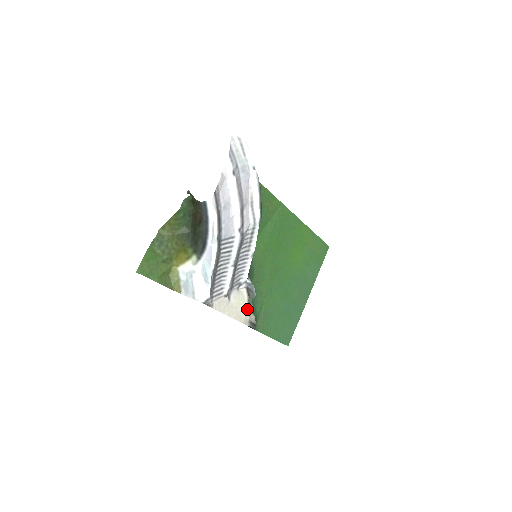
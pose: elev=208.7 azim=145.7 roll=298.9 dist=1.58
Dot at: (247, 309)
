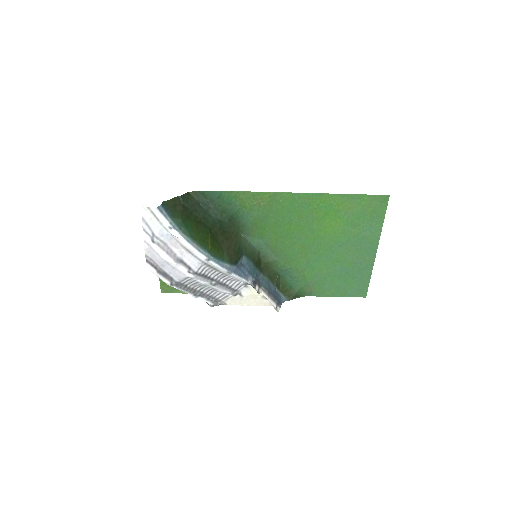
Dot at: occluded
